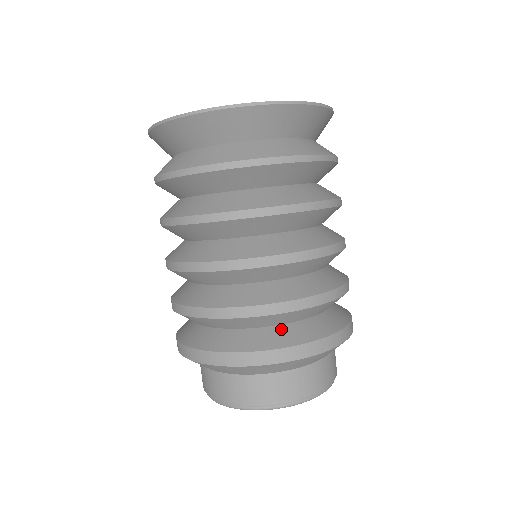
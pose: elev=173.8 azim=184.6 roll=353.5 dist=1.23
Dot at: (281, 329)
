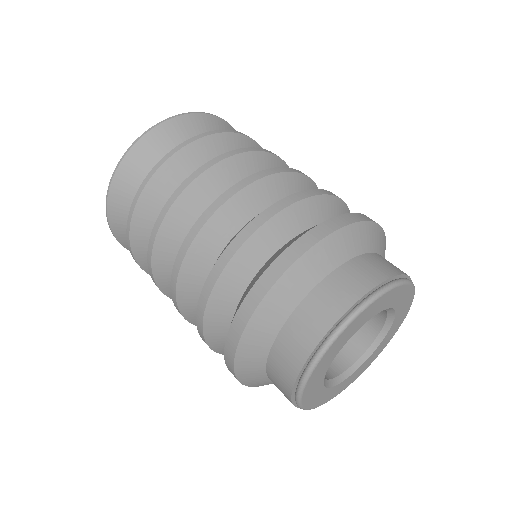
Dot at: (274, 255)
